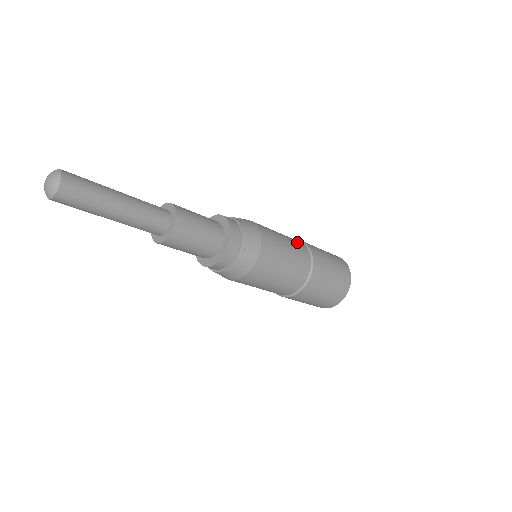
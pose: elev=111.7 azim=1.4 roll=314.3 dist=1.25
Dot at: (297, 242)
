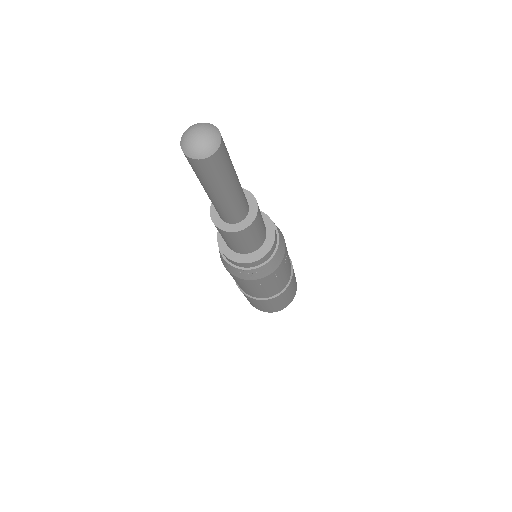
Dot at: occluded
